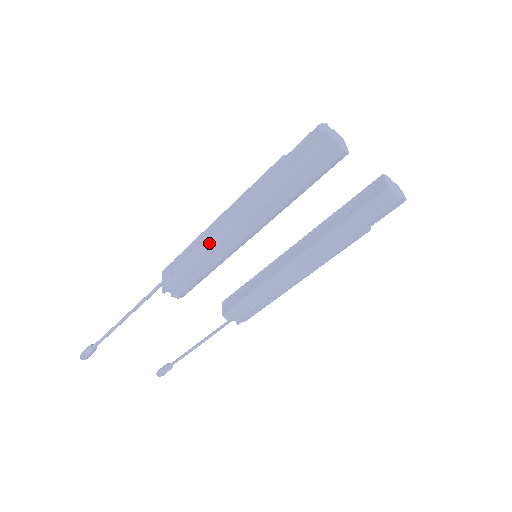
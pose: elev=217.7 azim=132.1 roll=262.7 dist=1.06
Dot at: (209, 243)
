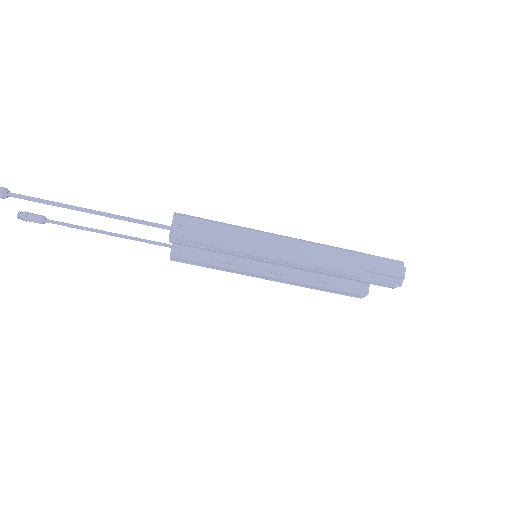
Dot at: (259, 253)
